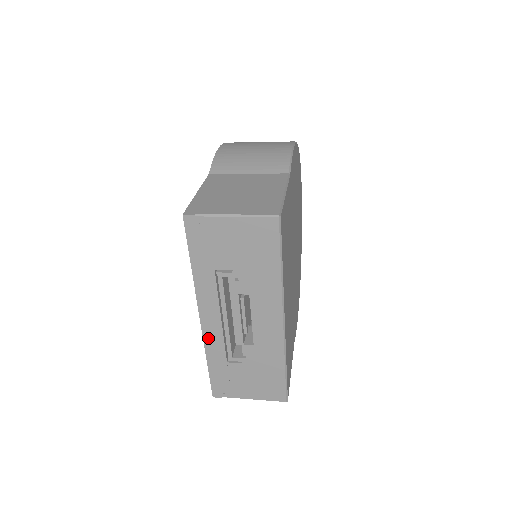
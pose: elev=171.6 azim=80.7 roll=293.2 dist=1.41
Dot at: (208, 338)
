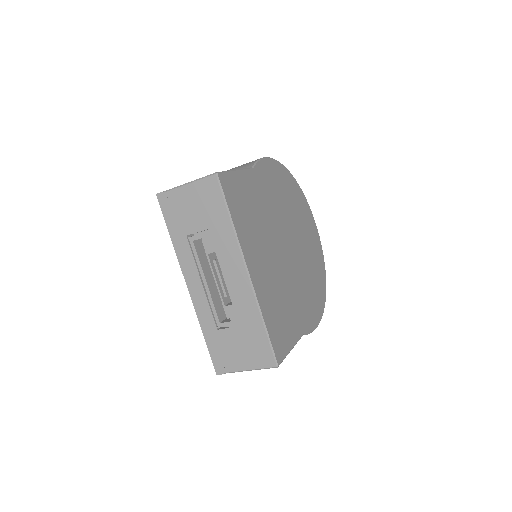
Dot at: (197, 306)
